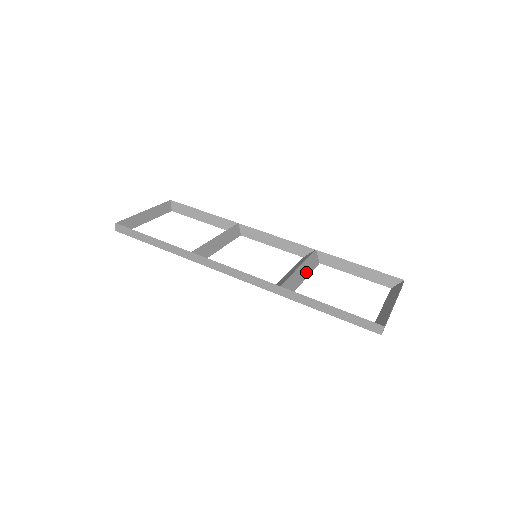
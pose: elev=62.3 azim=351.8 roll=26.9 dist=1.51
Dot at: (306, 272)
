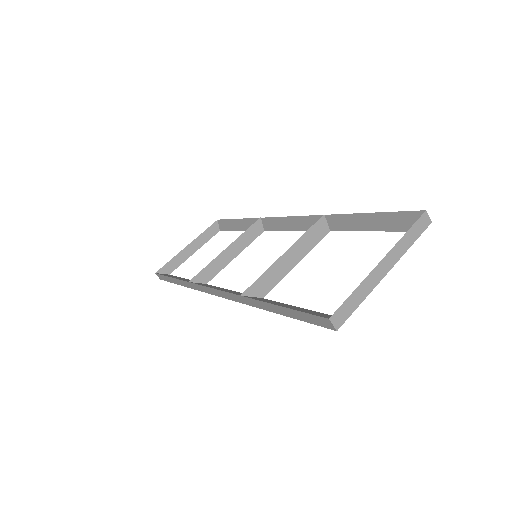
Dot at: (298, 256)
